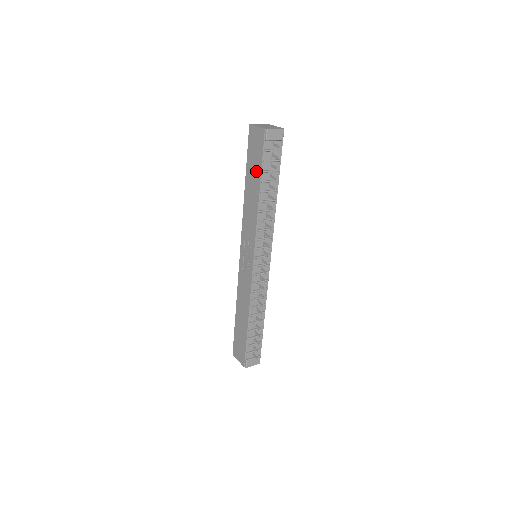
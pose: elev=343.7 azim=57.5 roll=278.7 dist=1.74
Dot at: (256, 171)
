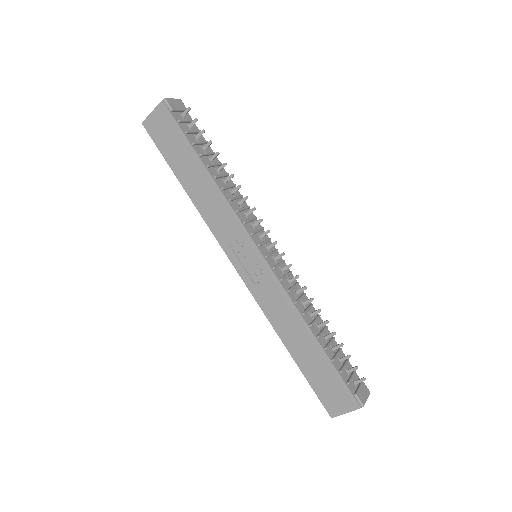
Dot at: (185, 153)
